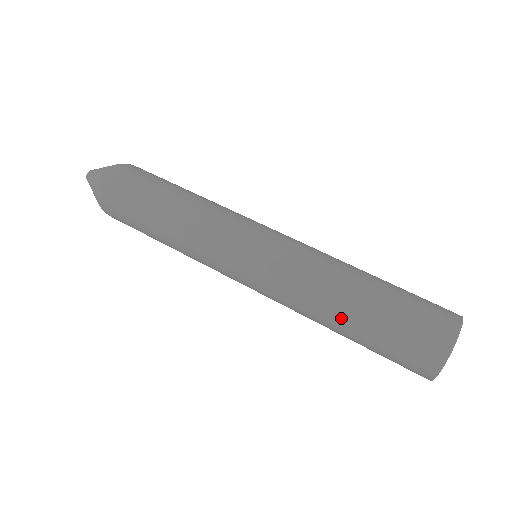
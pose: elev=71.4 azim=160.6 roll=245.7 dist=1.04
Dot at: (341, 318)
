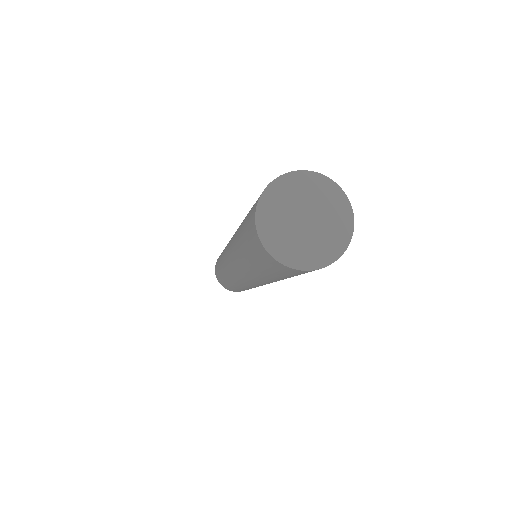
Dot at: occluded
